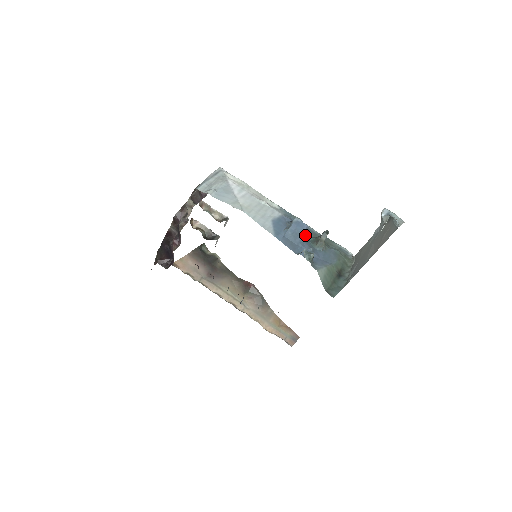
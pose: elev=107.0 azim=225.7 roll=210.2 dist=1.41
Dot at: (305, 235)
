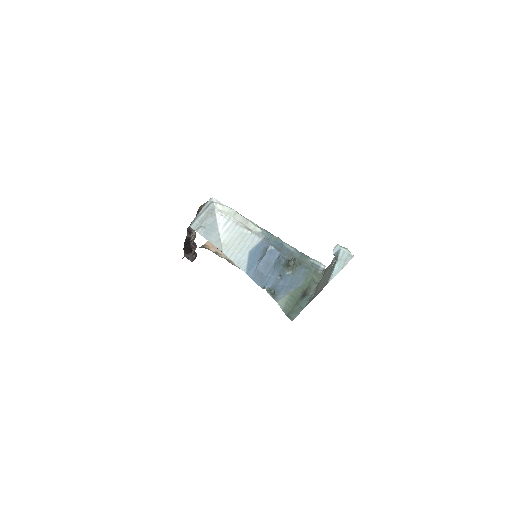
Dot at: (278, 260)
